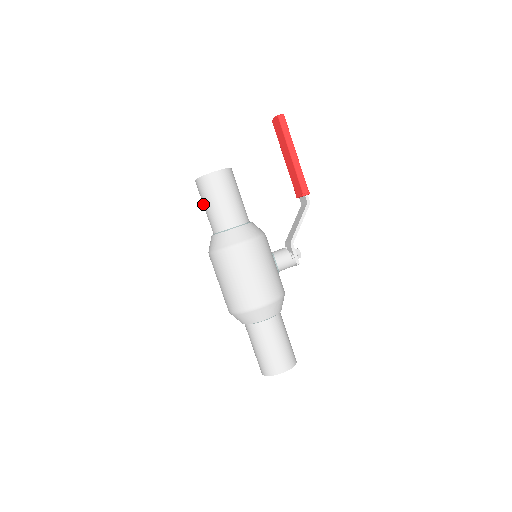
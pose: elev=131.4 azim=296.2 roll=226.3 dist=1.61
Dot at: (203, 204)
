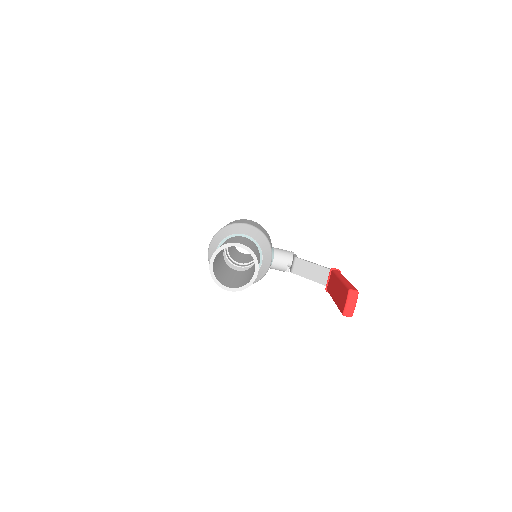
Dot at: occluded
